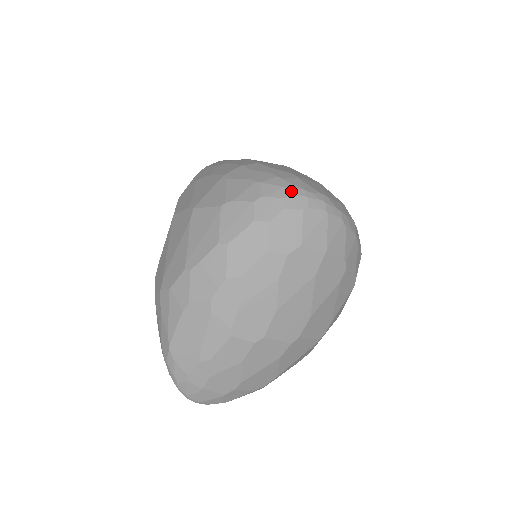
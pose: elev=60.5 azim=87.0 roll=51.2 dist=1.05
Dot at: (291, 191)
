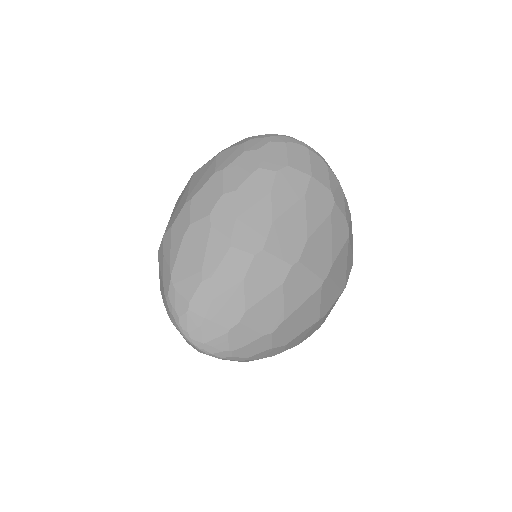
Dot at: (274, 135)
